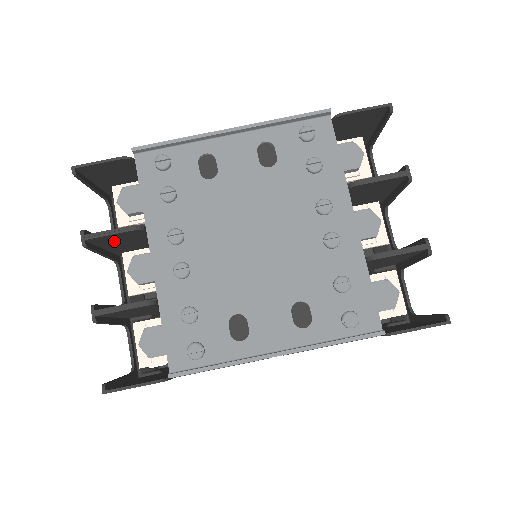
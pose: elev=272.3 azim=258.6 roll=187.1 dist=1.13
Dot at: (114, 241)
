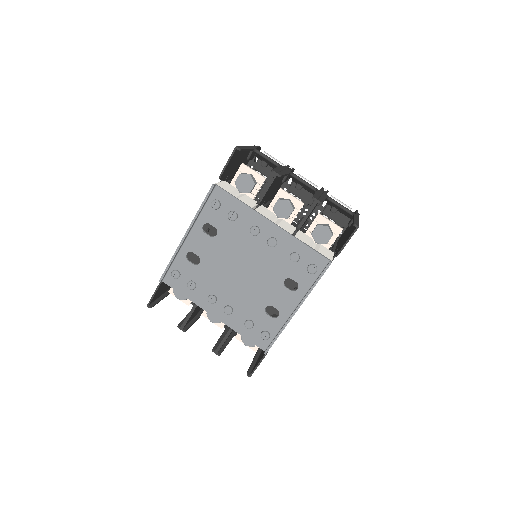
Dot at: (193, 315)
